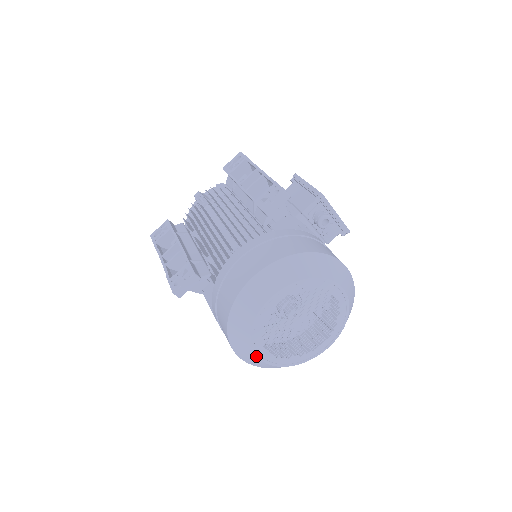
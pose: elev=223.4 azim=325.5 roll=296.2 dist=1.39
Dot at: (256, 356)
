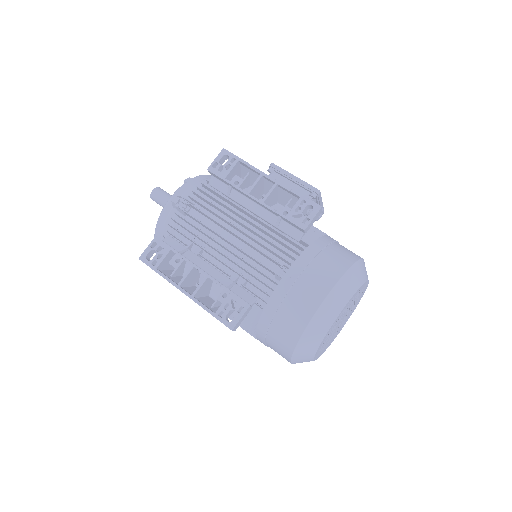
Dot at: (313, 360)
